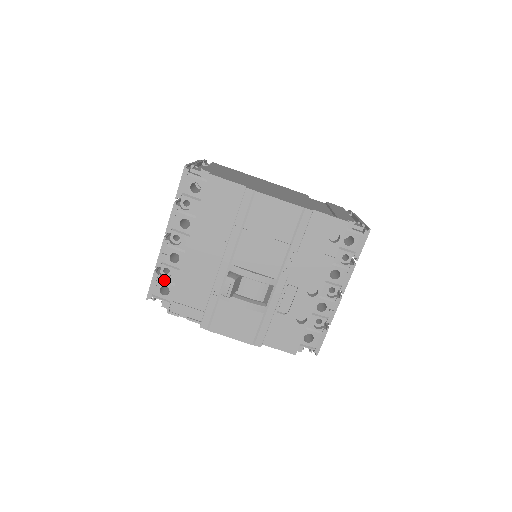
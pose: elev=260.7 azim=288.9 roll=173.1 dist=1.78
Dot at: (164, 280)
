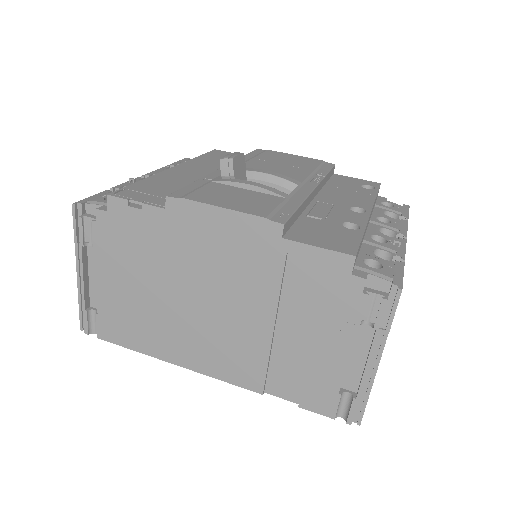
Dot at: occluded
